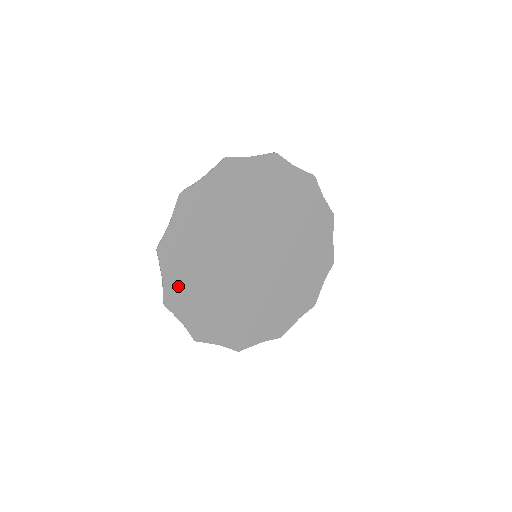
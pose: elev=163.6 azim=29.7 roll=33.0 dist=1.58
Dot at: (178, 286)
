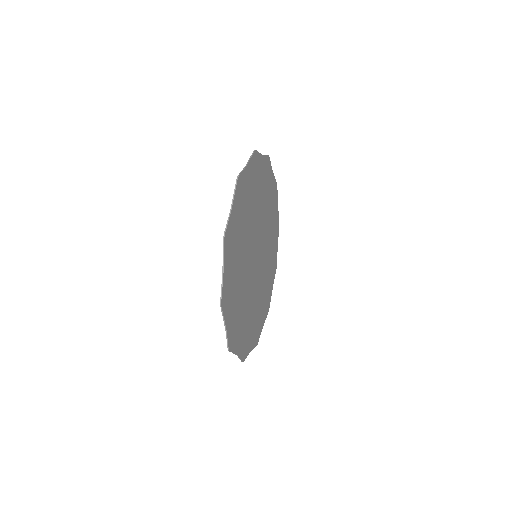
Dot at: (228, 283)
